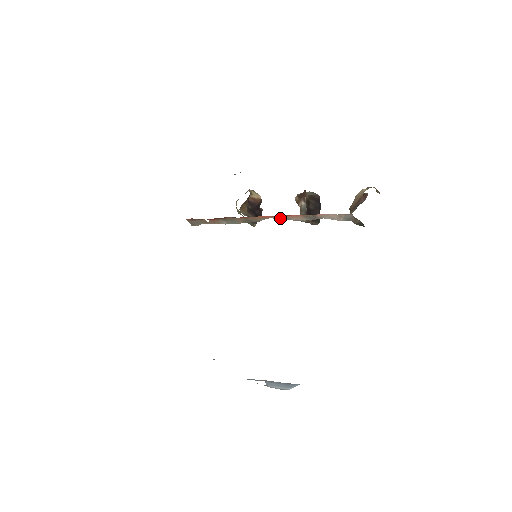
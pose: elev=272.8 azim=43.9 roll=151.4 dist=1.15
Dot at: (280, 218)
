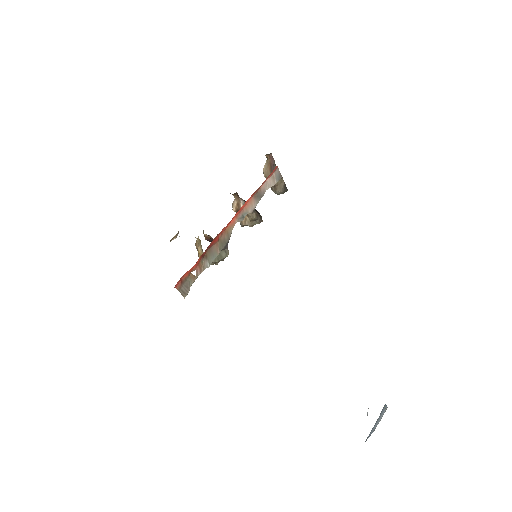
Dot at: (241, 217)
